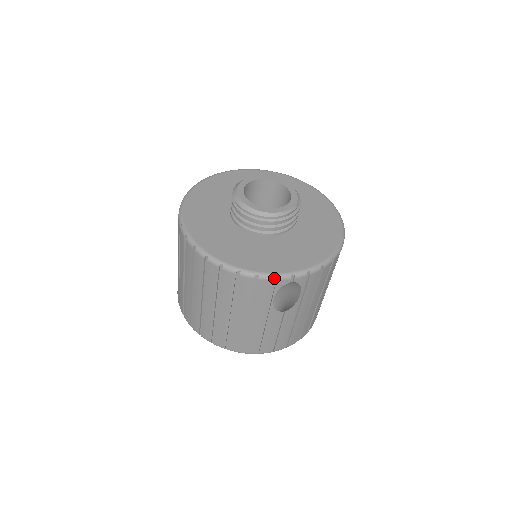
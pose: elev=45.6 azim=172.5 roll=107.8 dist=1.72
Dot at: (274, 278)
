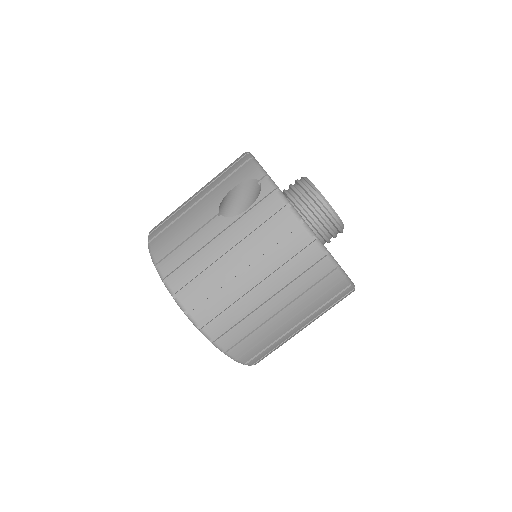
Dot at: (257, 168)
